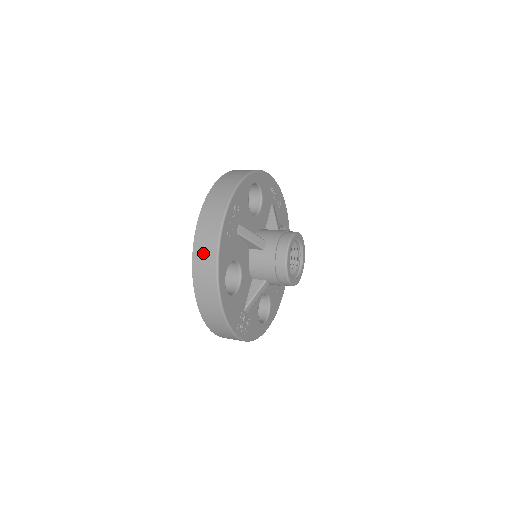
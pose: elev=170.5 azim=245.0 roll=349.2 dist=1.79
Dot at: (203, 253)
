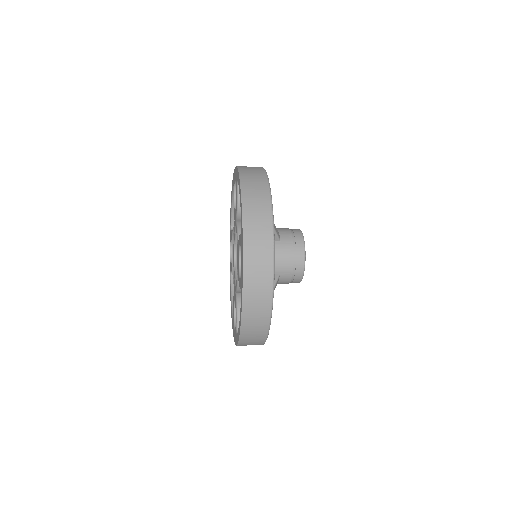
Dot at: (256, 226)
